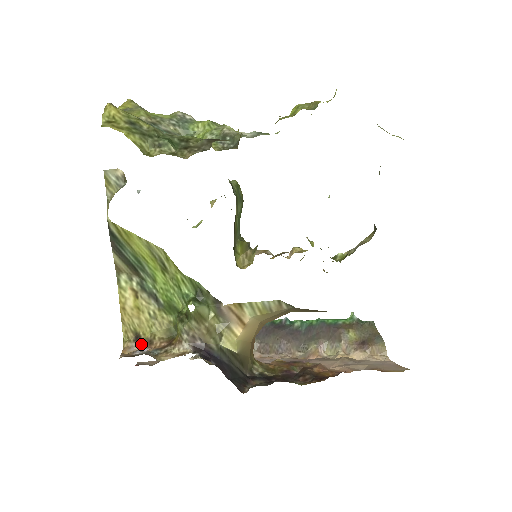
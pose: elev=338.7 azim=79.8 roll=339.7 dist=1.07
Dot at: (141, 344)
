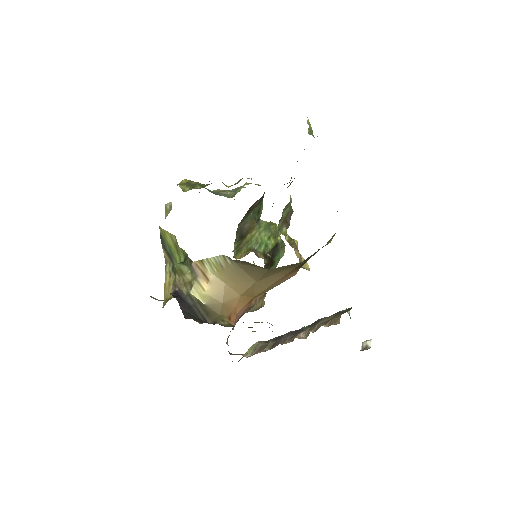
Dot at: (164, 305)
